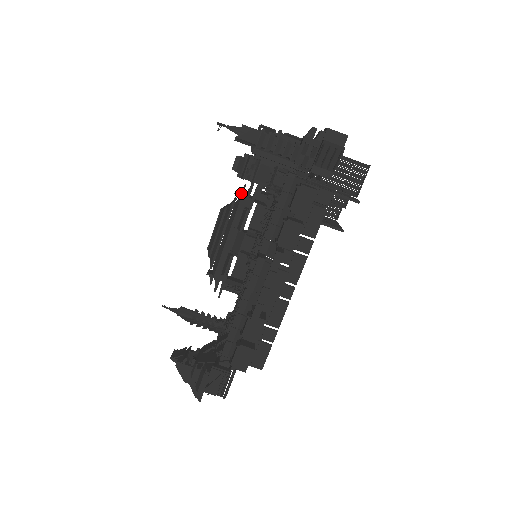
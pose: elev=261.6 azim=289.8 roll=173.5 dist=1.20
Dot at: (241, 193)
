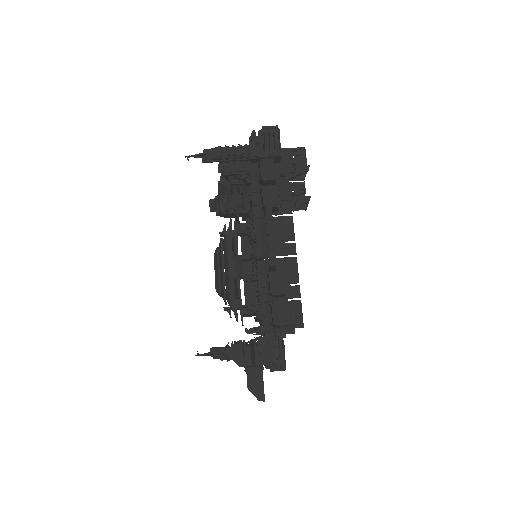
Dot at: (224, 231)
